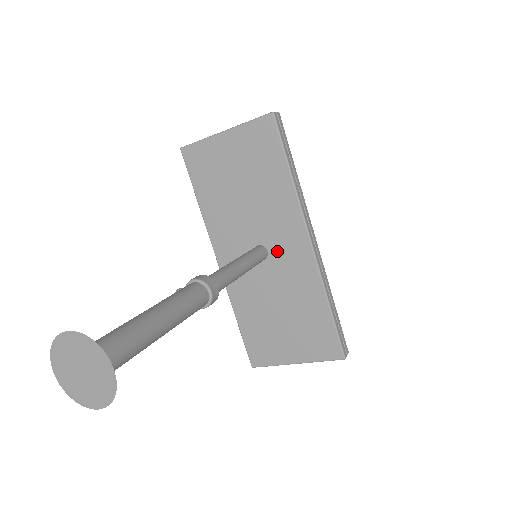
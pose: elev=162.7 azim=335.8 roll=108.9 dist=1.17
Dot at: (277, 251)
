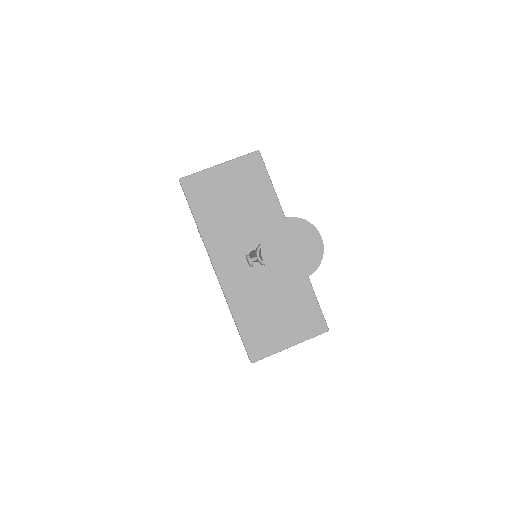
Dot at: occluded
